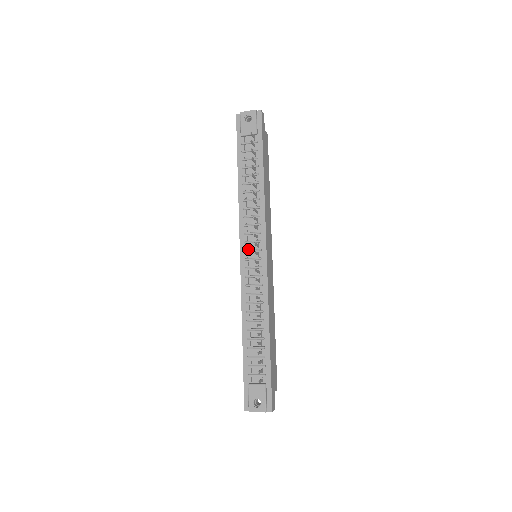
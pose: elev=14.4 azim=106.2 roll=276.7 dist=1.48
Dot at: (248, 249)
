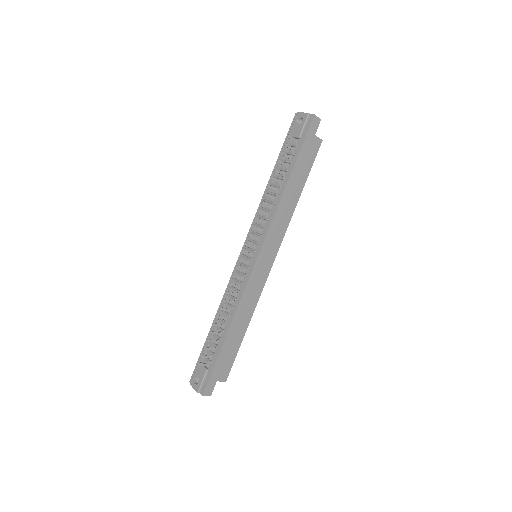
Dot at: (248, 247)
